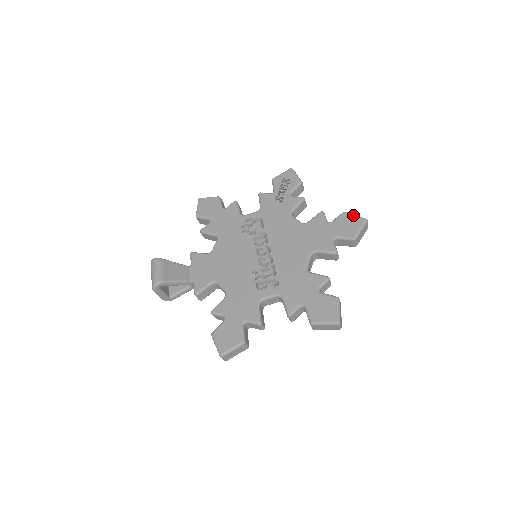
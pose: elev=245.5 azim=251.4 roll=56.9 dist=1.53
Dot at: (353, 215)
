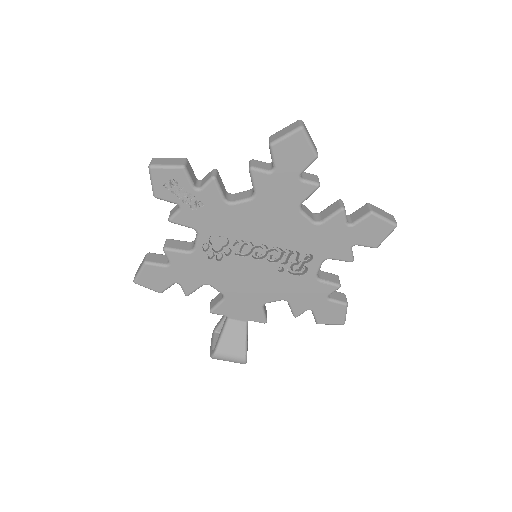
Dot at: (284, 139)
